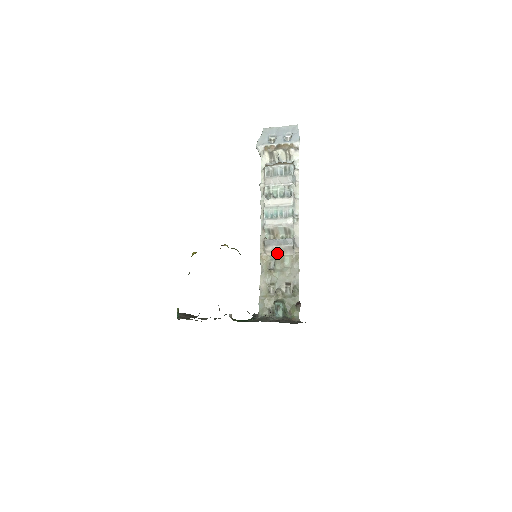
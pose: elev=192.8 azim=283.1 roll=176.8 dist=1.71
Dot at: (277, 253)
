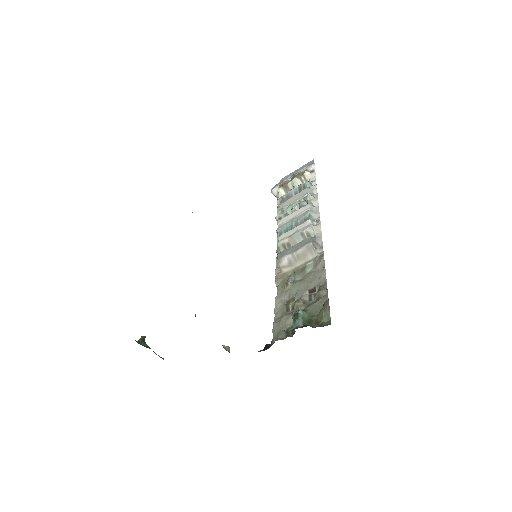
Dot at: (296, 264)
